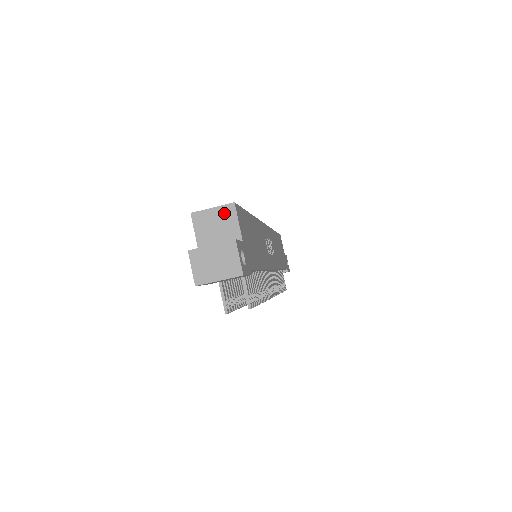
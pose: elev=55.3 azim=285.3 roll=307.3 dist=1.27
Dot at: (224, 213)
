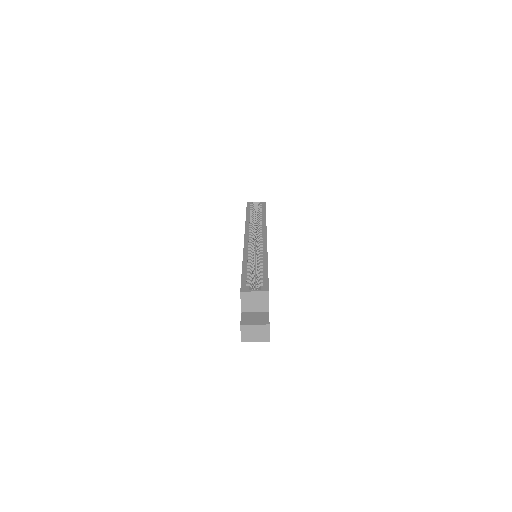
Dot at: (261, 296)
